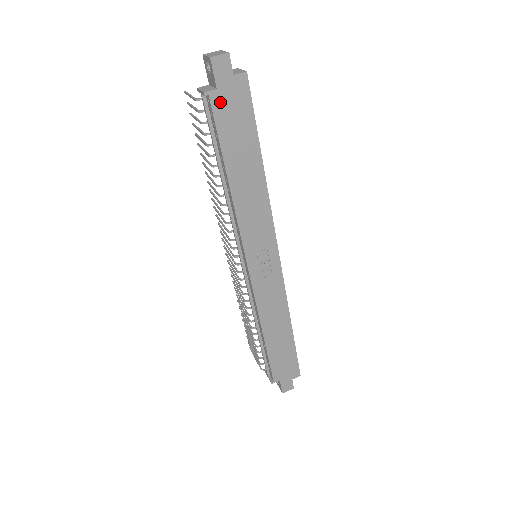
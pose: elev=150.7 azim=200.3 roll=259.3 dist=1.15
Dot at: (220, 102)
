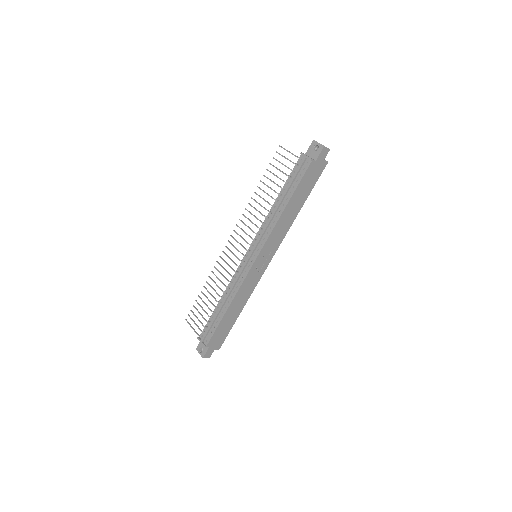
Dot at: (312, 167)
